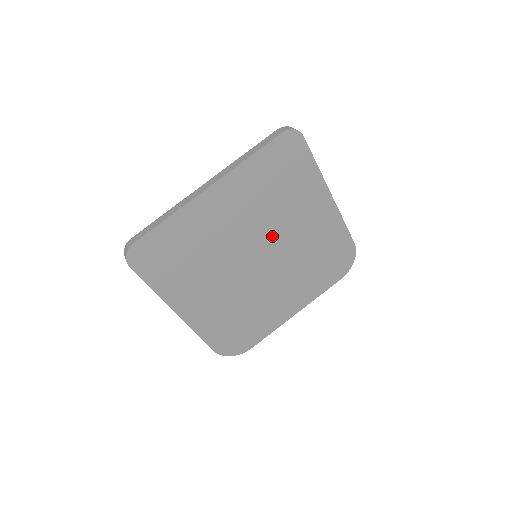
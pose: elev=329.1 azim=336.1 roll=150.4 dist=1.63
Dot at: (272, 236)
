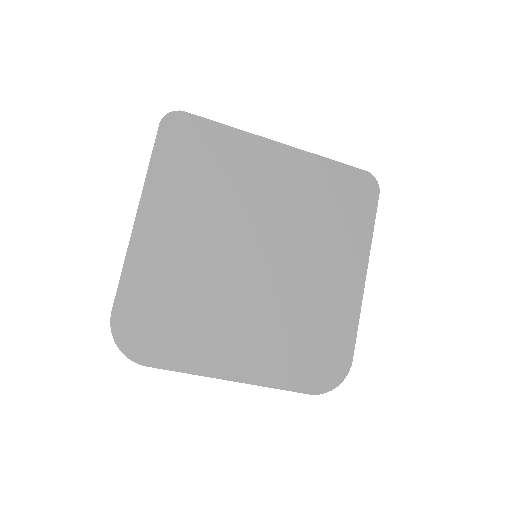
Dot at: (288, 249)
